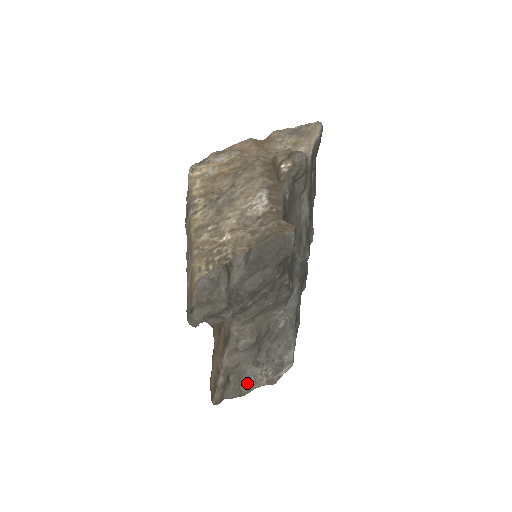
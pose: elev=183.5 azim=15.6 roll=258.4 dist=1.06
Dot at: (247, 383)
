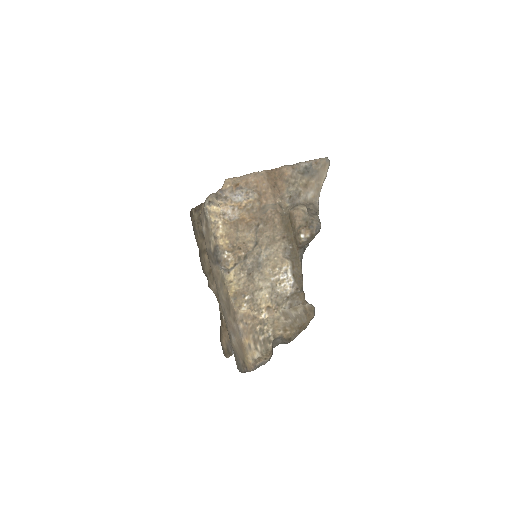
Dot at: occluded
